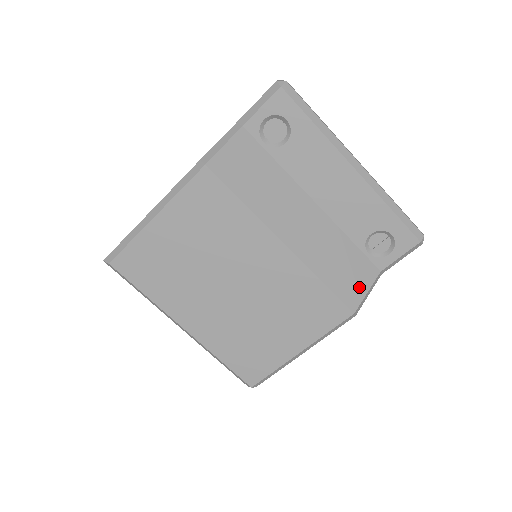
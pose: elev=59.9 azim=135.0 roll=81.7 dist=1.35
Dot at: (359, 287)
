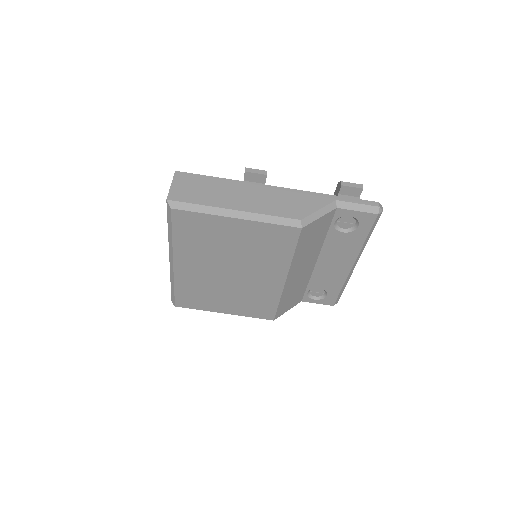
Dot at: (288, 308)
